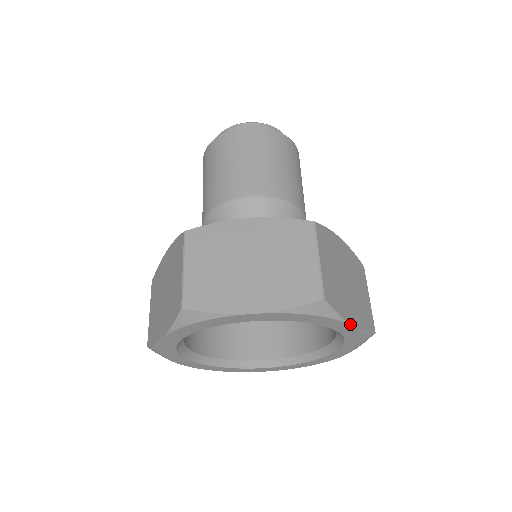
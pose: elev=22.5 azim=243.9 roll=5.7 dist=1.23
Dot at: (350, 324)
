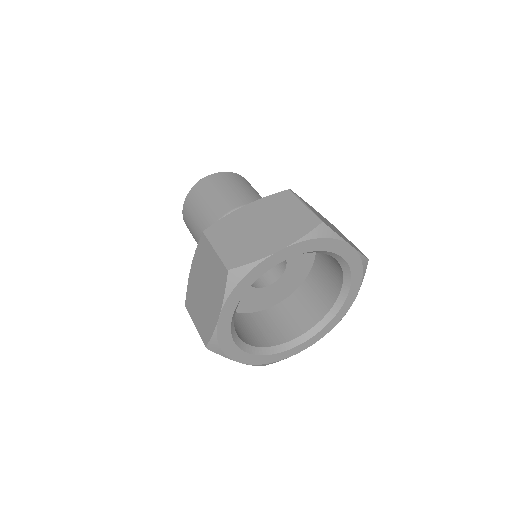
Dot at: (348, 243)
